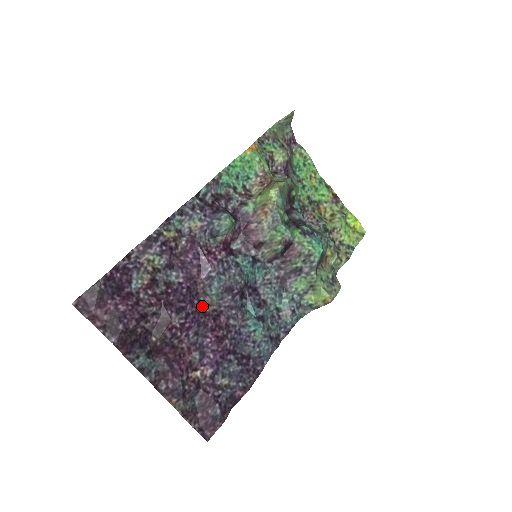
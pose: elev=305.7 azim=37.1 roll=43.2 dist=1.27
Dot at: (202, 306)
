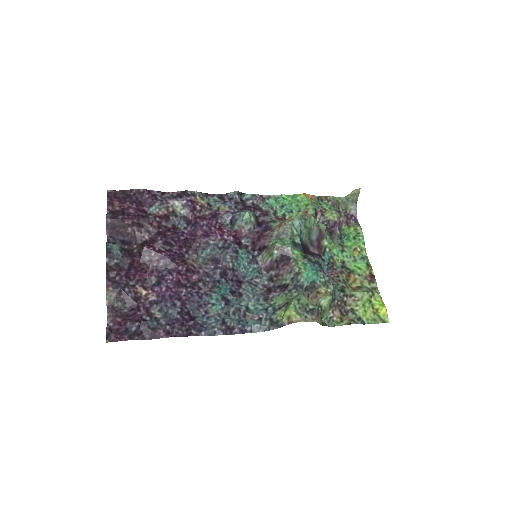
Dot at: (186, 256)
